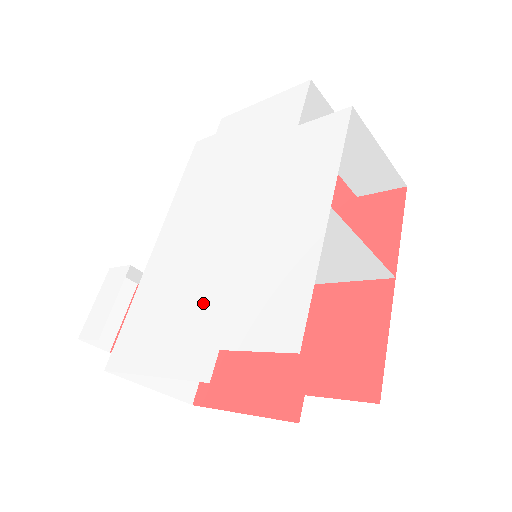
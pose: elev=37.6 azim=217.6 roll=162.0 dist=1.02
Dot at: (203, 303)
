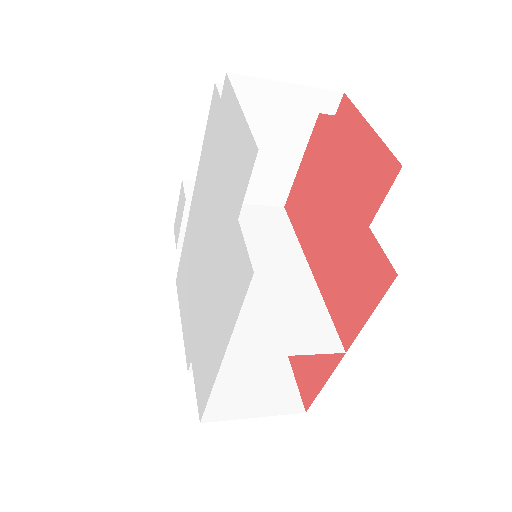
Dot at: (193, 313)
